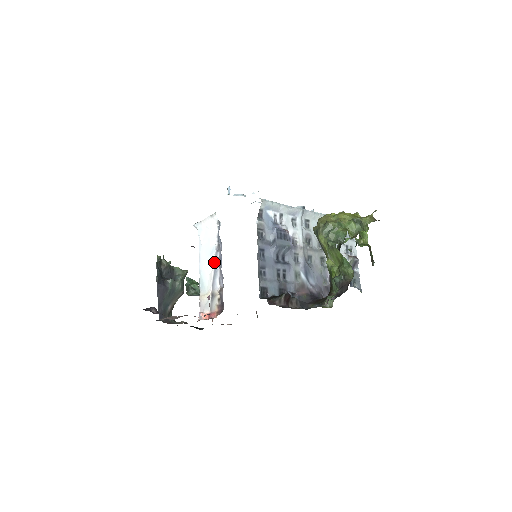
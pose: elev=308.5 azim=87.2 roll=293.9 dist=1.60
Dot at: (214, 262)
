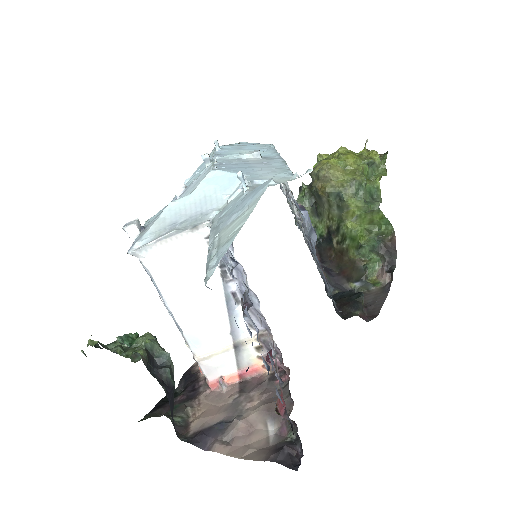
Dot at: (225, 301)
